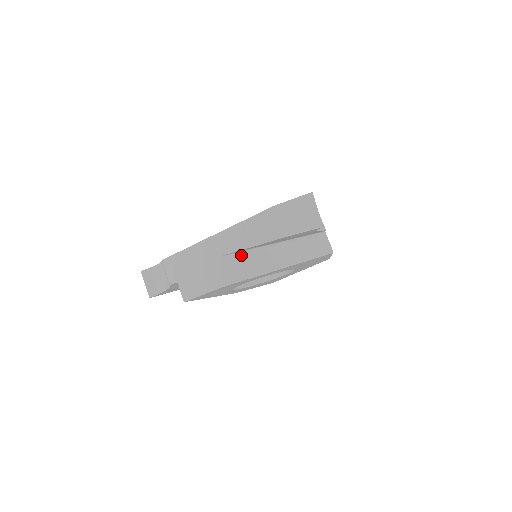
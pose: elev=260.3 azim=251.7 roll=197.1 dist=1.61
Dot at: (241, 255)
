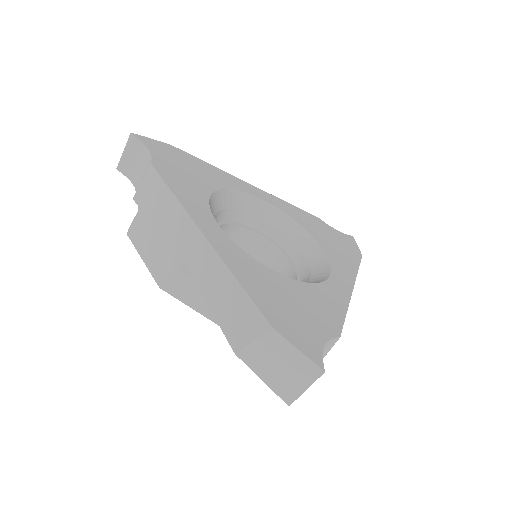
Dot at: occluded
